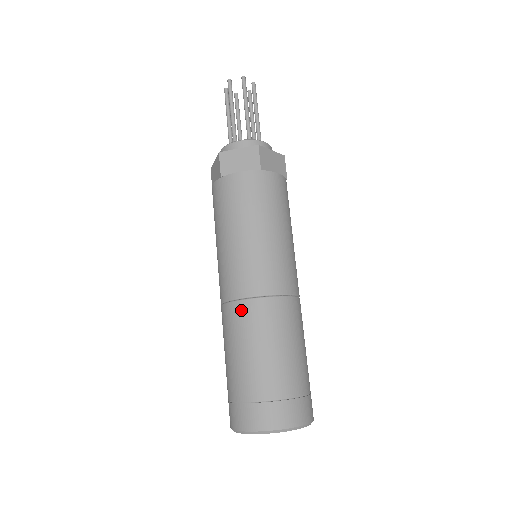
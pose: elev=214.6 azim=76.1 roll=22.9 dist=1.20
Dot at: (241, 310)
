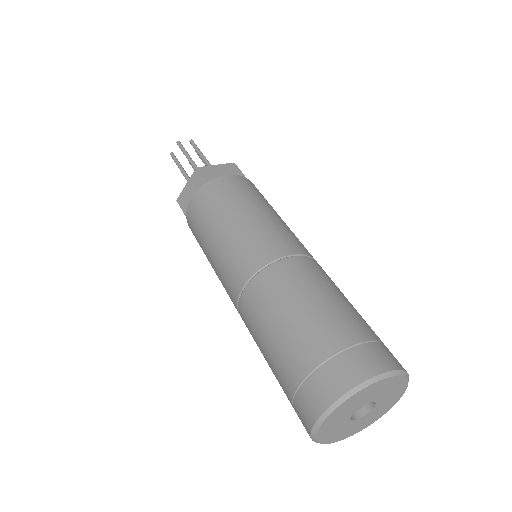
Dot at: (245, 303)
